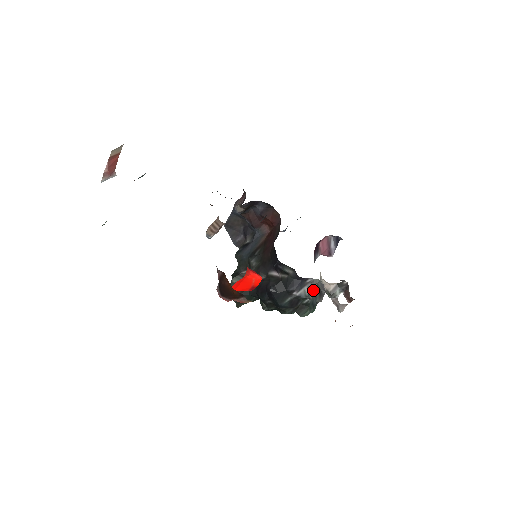
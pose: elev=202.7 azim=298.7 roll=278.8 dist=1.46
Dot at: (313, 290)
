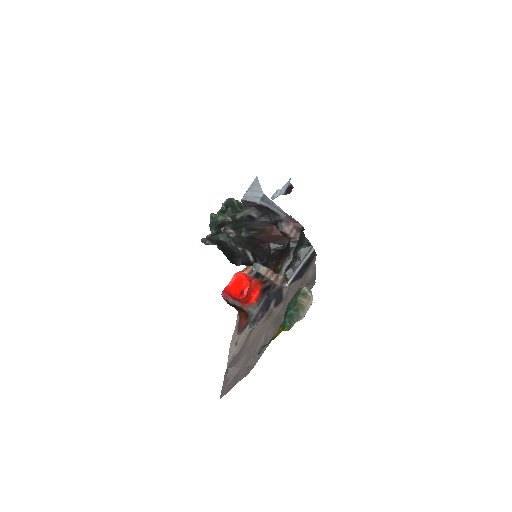
Dot at: occluded
